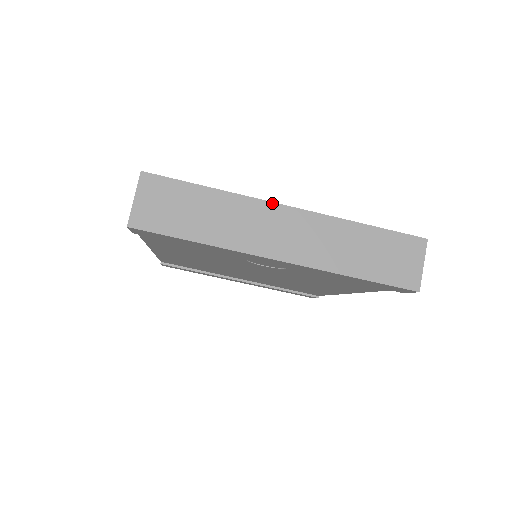
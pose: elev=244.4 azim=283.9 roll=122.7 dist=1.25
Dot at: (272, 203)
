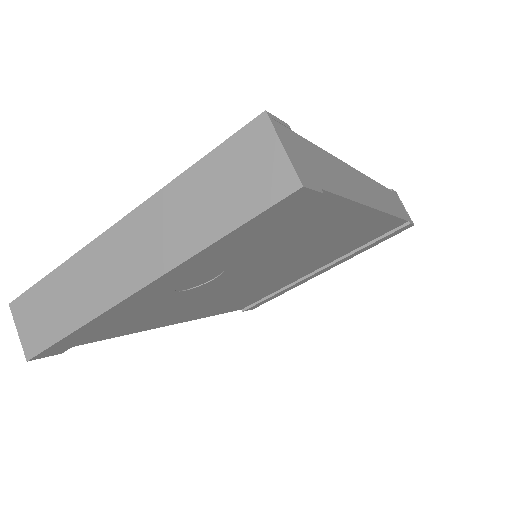
Dot at: (99, 237)
